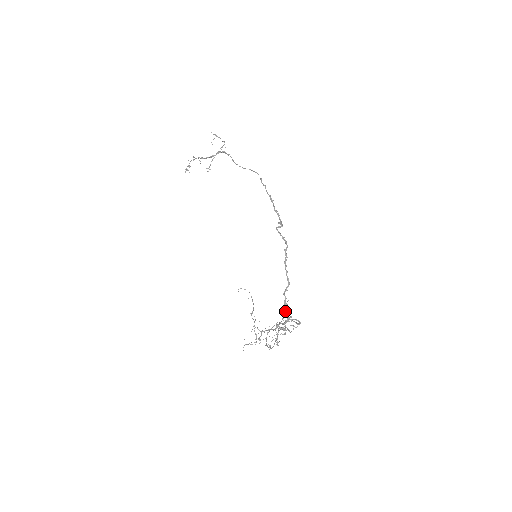
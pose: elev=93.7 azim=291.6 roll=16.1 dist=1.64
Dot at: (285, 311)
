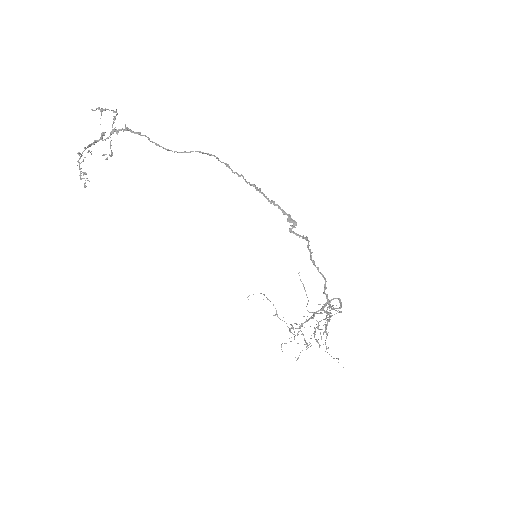
Dot at: occluded
